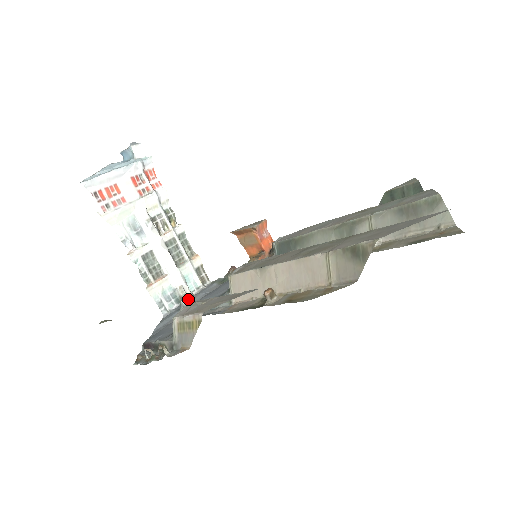
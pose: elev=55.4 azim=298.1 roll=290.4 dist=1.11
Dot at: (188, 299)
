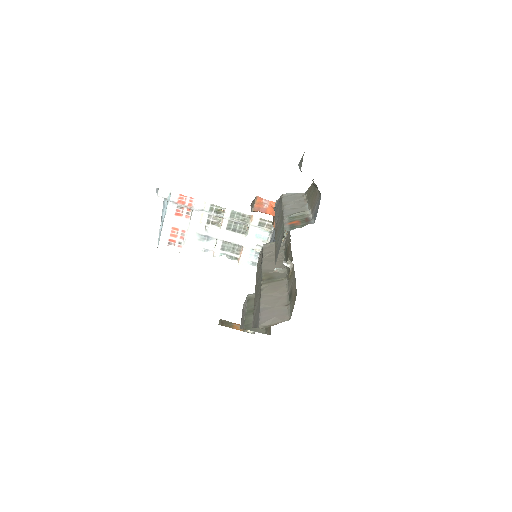
Dot at: occluded
